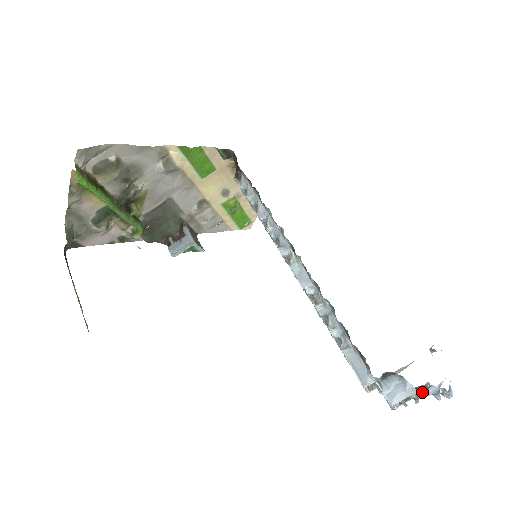
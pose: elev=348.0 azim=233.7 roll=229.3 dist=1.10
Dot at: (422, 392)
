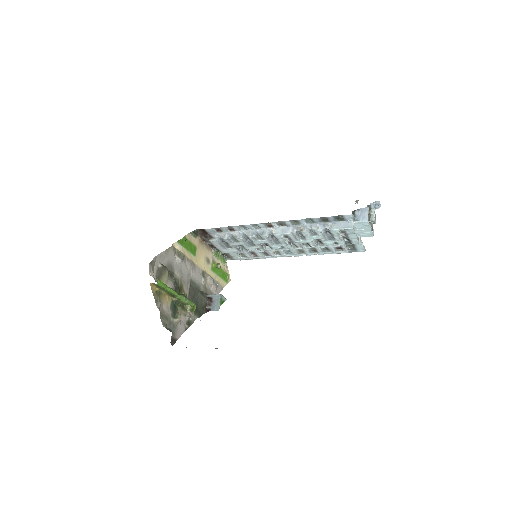
Dot at: (371, 211)
